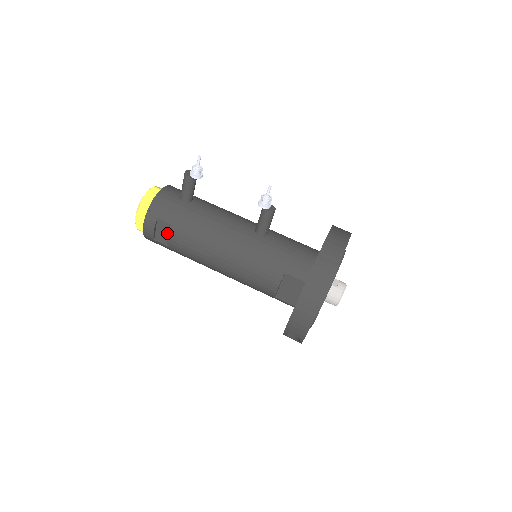
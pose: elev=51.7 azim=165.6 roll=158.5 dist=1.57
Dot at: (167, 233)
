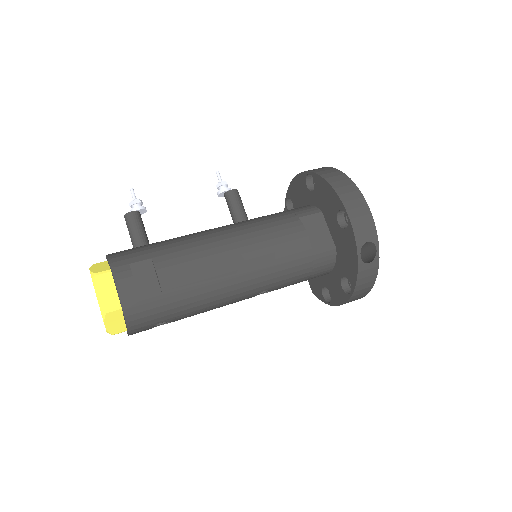
Dot at: (152, 275)
